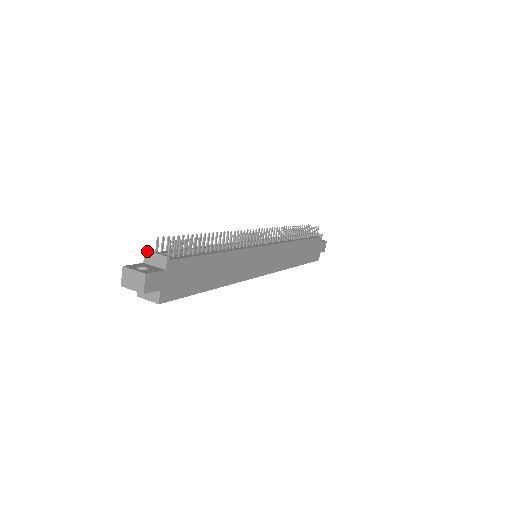
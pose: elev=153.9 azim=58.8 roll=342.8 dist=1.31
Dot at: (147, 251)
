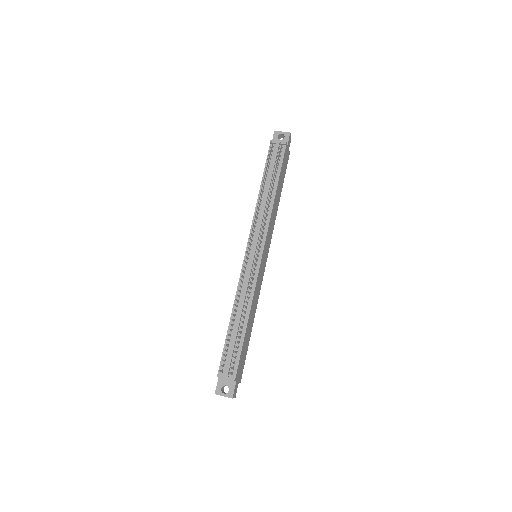
Dot at: occluded
